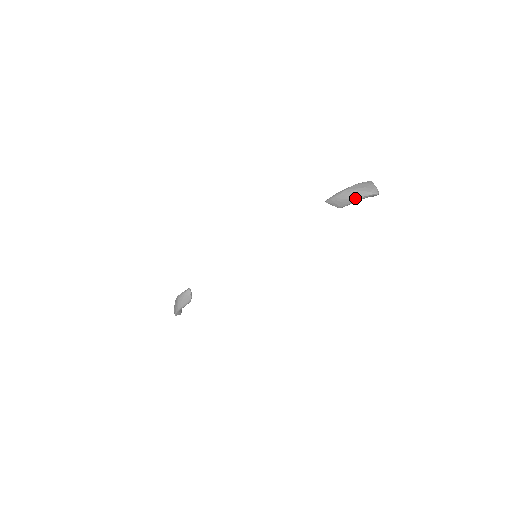
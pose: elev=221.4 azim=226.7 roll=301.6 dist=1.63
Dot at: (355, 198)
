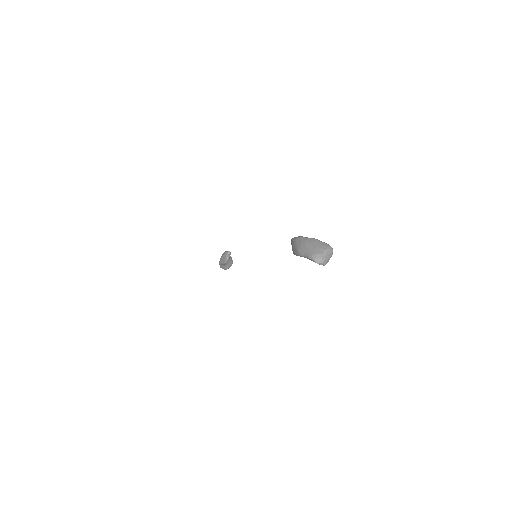
Dot at: (299, 251)
